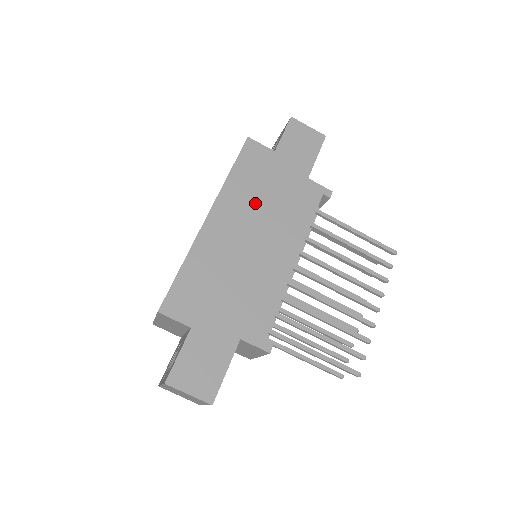
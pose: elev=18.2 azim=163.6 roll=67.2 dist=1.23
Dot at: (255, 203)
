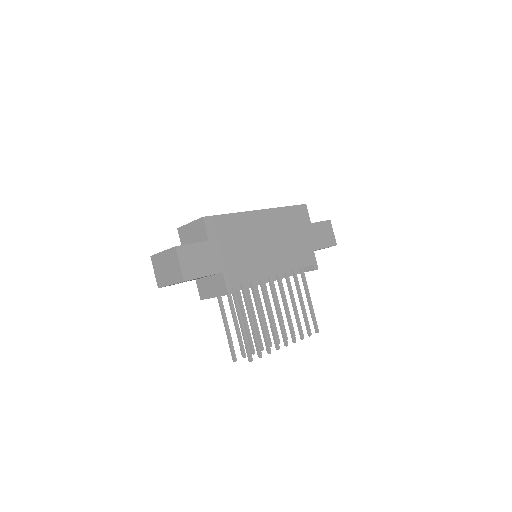
Dot at: (283, 231)
